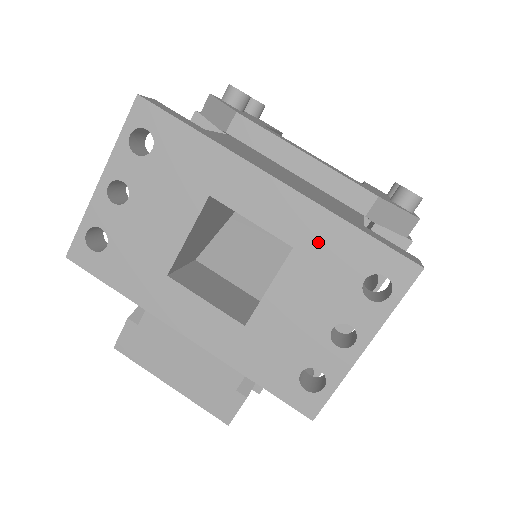
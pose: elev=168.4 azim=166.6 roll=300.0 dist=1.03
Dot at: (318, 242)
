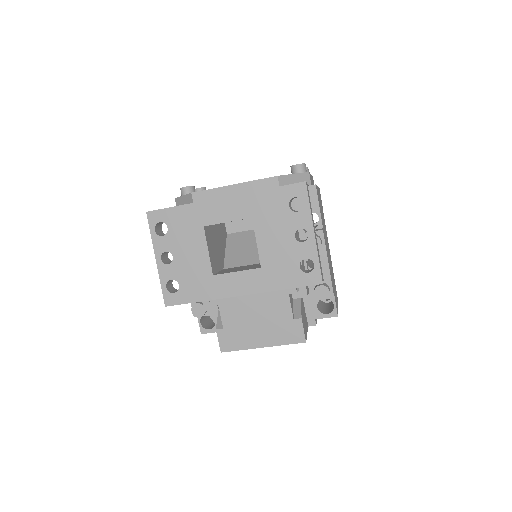
Dot at: (259, 207)
